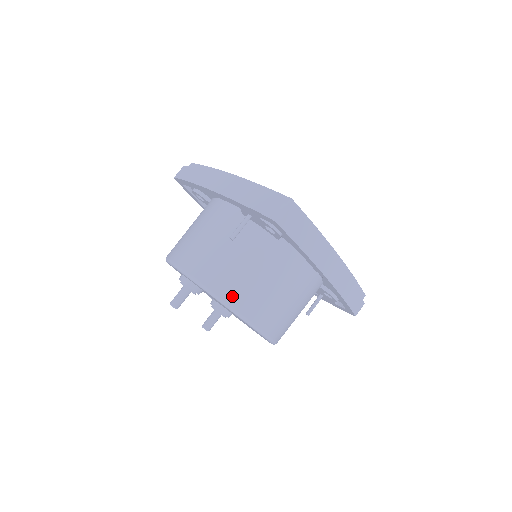
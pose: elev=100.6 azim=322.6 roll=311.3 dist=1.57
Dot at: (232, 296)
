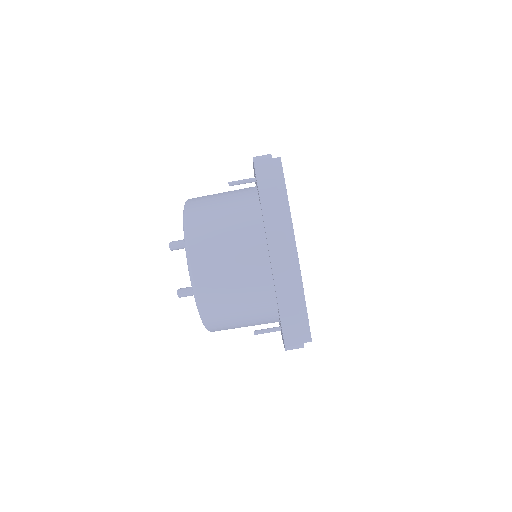
Dot at: (194, 219)
